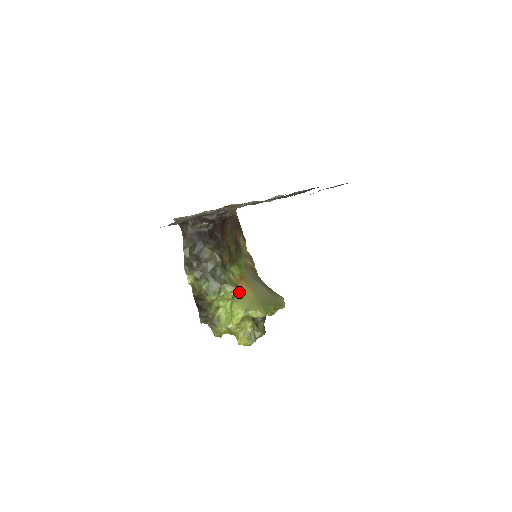
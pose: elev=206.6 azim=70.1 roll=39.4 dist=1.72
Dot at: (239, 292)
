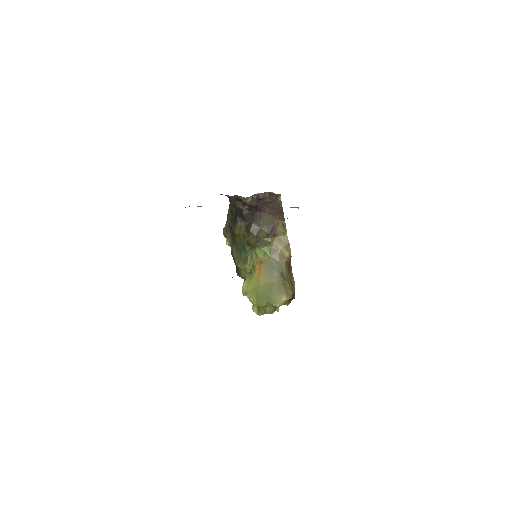
Dot at: (252, 273)
